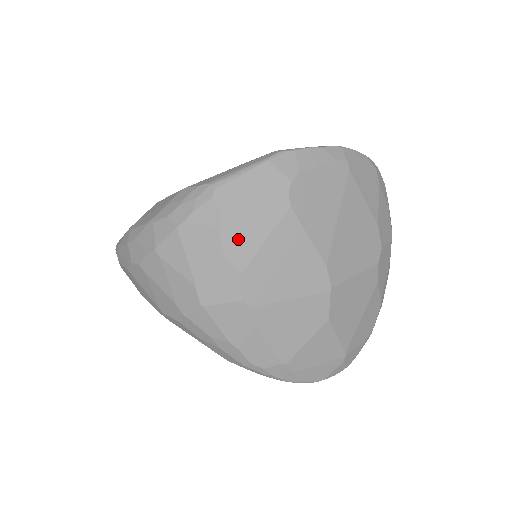
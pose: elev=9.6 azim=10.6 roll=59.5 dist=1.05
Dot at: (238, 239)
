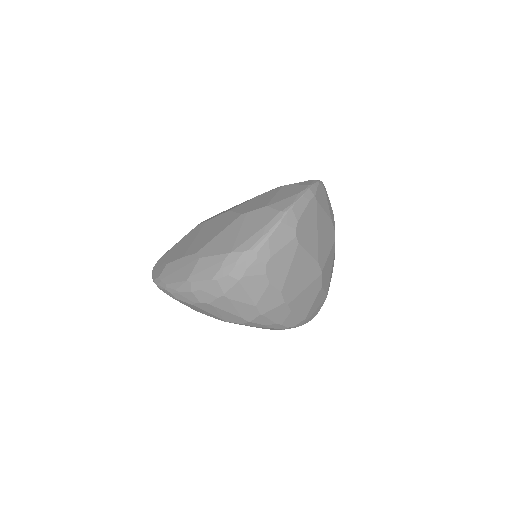
Dot at: (276, 274)
